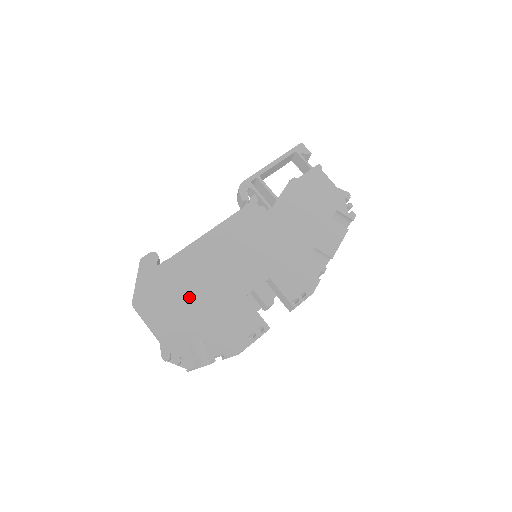
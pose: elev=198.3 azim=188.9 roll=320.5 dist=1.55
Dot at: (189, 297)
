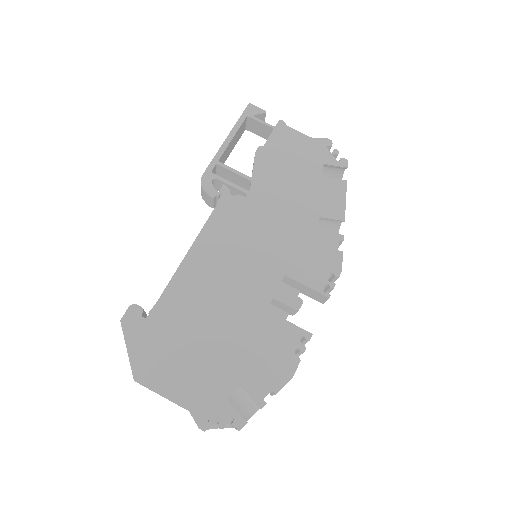
Dot at: (200, 340)
